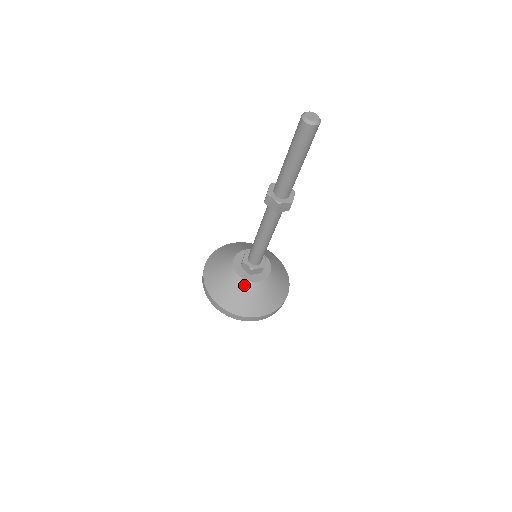
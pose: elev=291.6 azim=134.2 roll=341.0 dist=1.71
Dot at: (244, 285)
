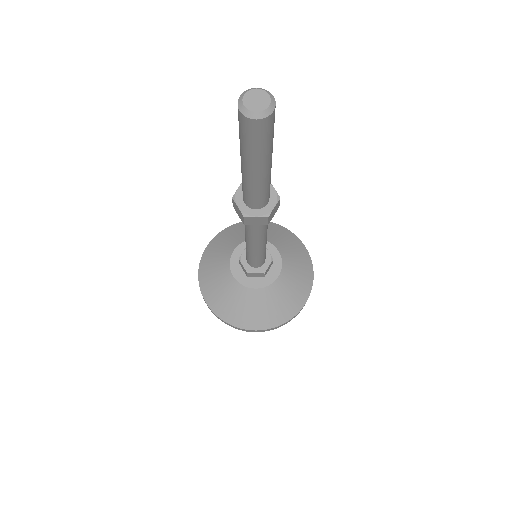
Dot at: (269, 292)
